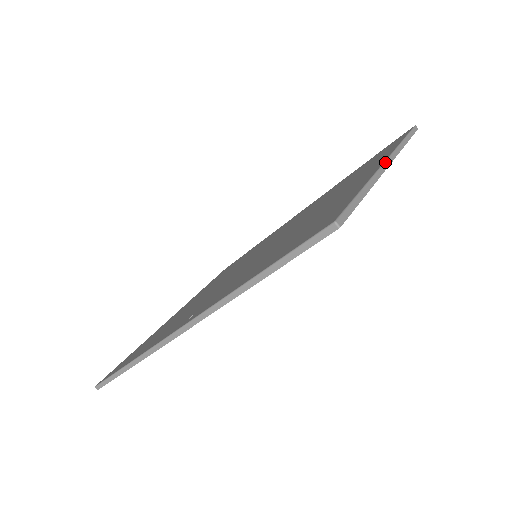
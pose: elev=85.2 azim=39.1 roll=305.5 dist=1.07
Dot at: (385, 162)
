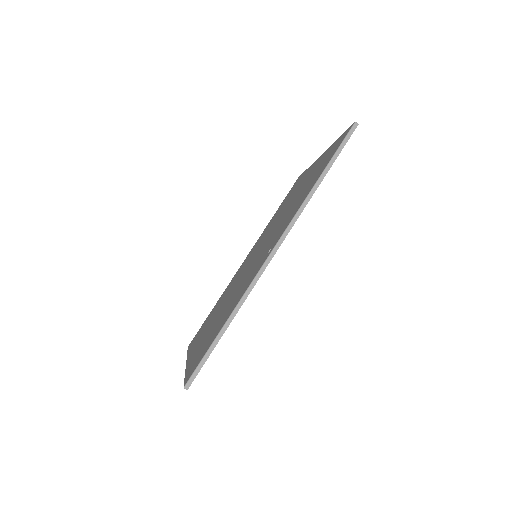
Dot at: occluded
